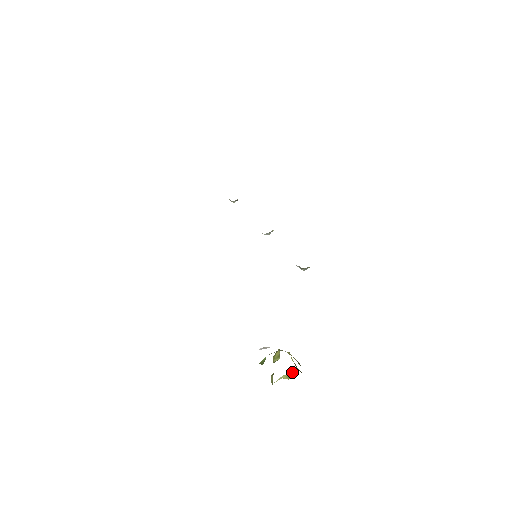
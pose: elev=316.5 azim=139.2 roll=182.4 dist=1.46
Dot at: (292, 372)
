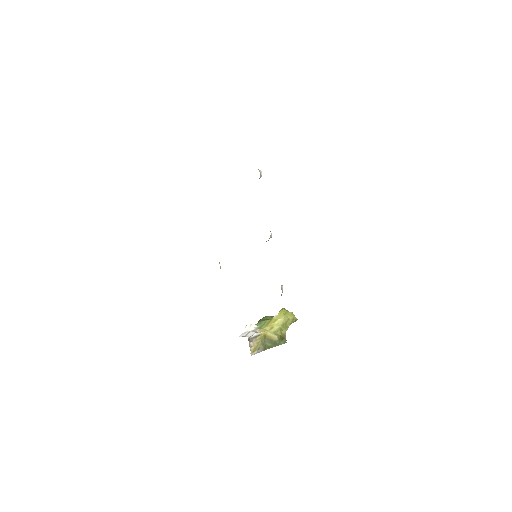
Dot at: (293, 322)
